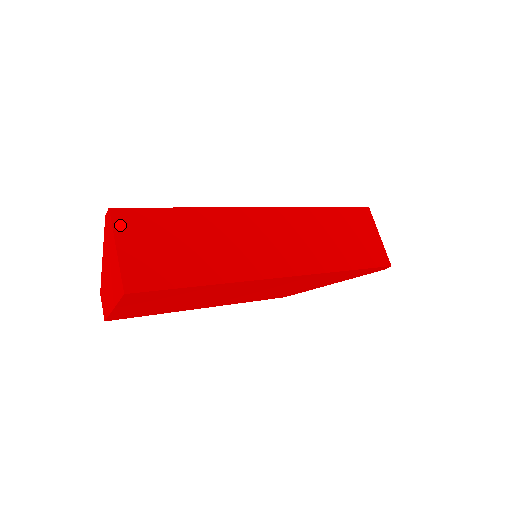
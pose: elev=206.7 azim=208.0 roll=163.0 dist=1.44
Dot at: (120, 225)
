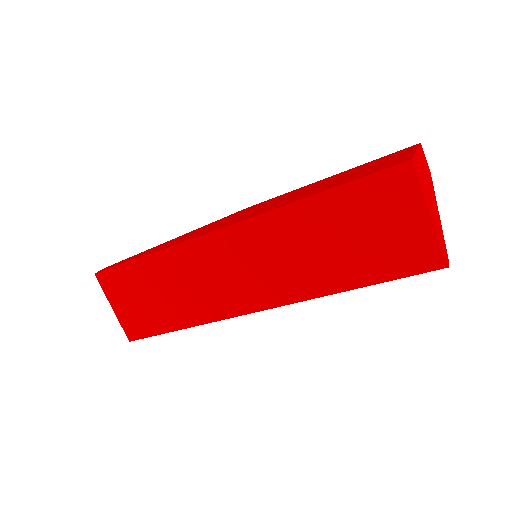
Dot at: (106, 287)
